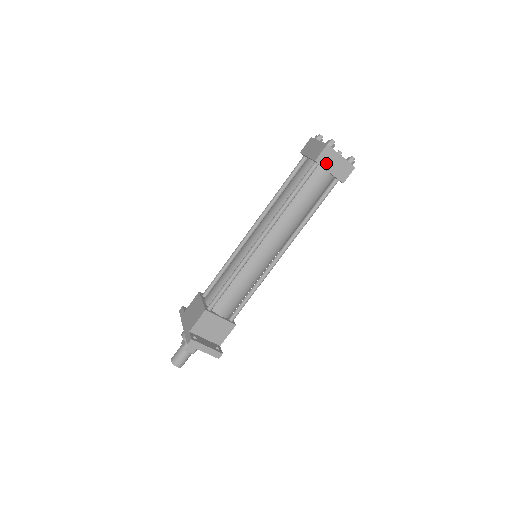
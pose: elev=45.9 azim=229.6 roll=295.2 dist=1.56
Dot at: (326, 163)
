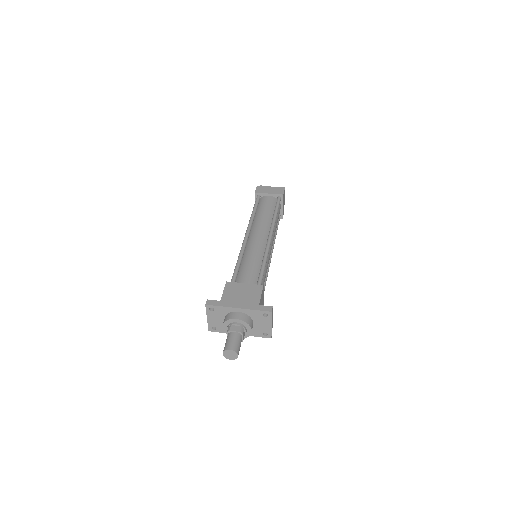
Dot at: (283, 200)
